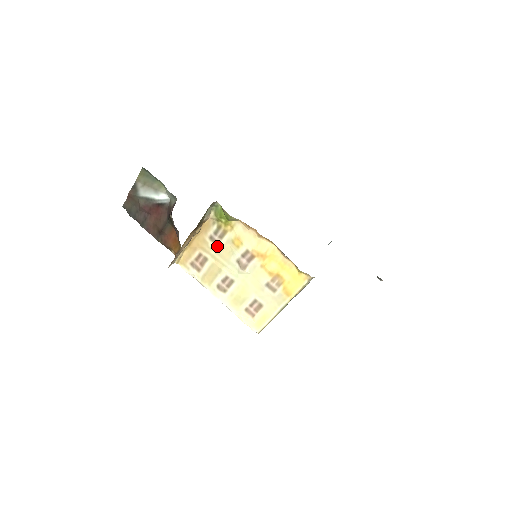
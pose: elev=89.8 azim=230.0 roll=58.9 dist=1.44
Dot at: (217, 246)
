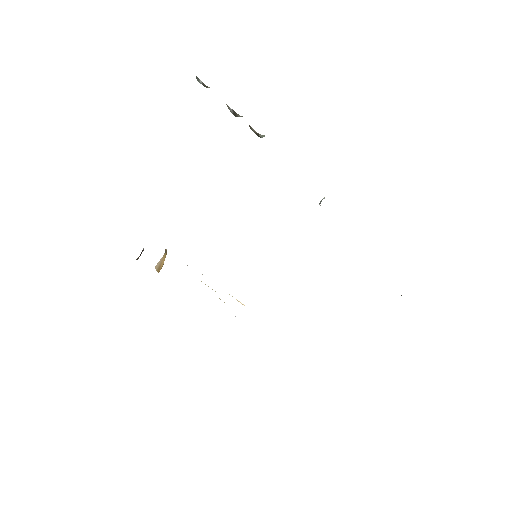
Dot at: occluded
